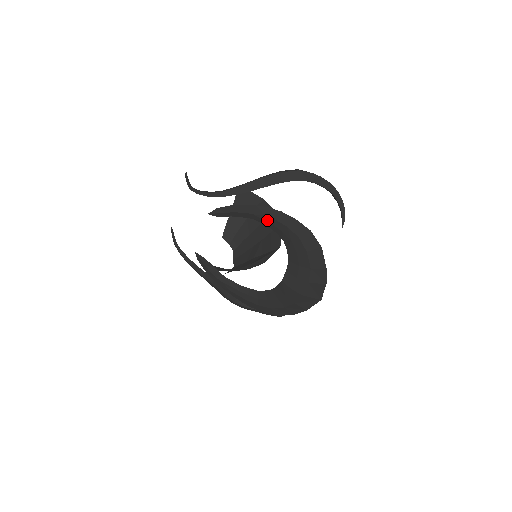
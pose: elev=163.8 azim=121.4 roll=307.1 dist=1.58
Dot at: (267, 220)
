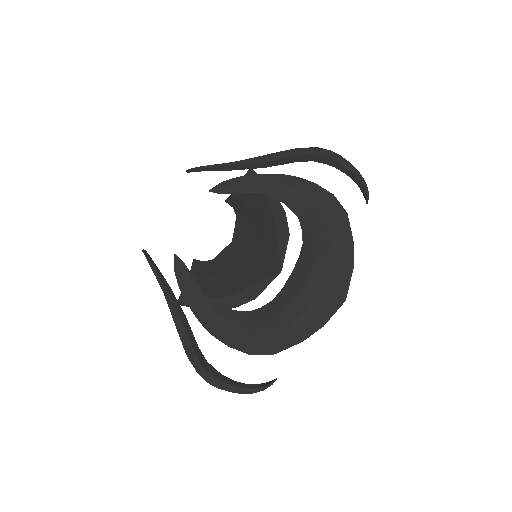
Dot at: (281, 189)
